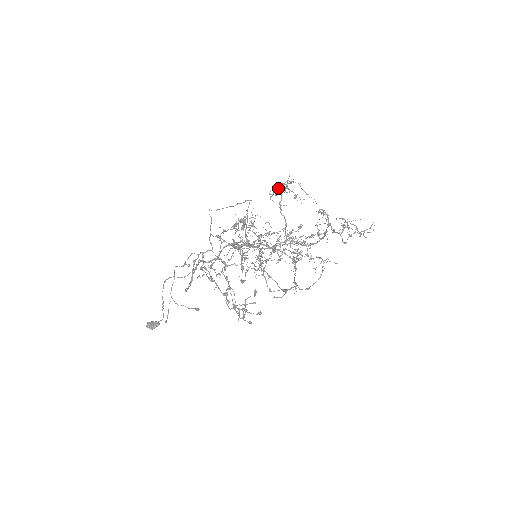
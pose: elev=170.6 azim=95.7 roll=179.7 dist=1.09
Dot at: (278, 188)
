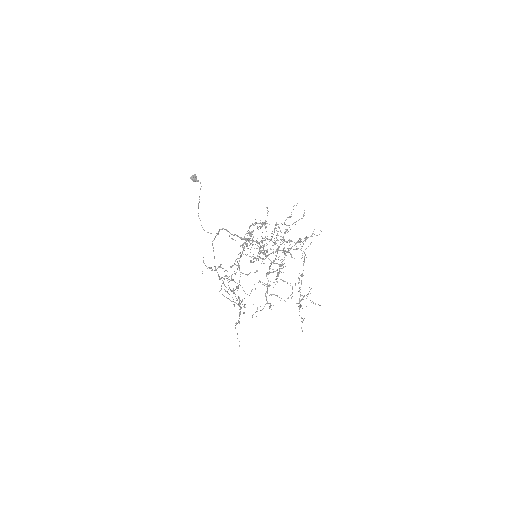
Dot at: (266, 275)
